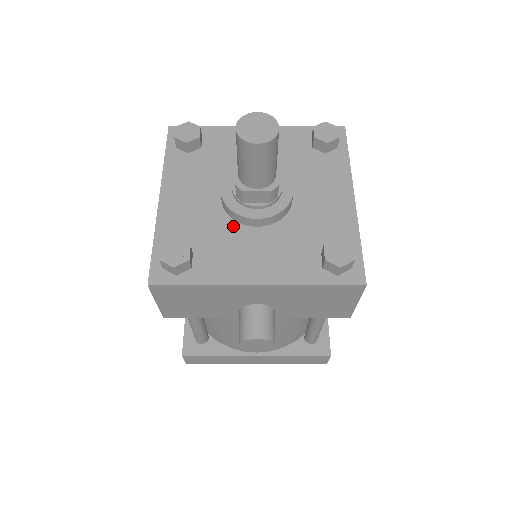
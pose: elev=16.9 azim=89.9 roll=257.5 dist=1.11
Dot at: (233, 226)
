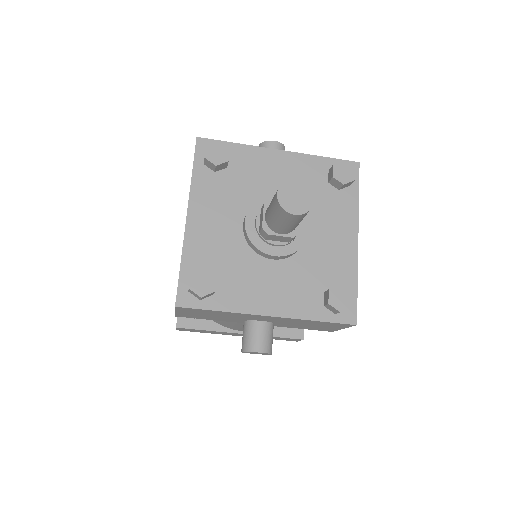
Dot at: (252, 256)
